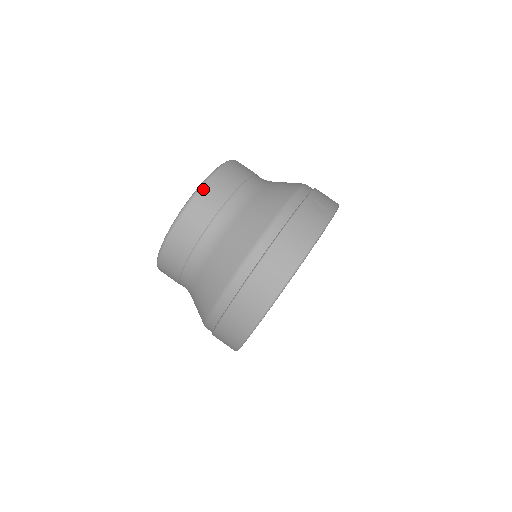
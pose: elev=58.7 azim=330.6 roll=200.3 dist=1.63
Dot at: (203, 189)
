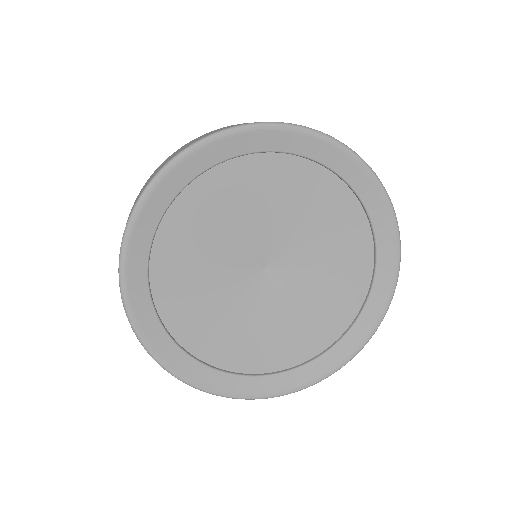
Dot at: occluded
